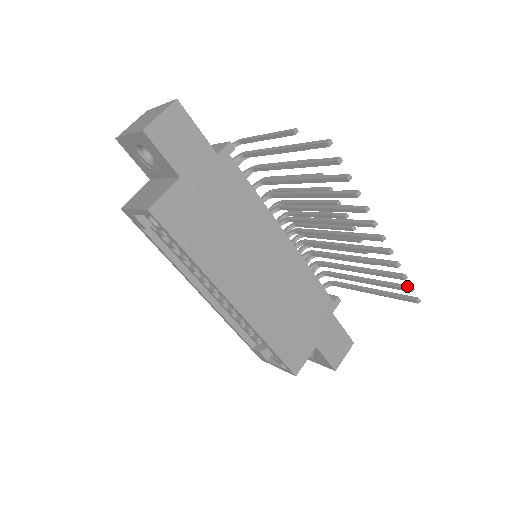
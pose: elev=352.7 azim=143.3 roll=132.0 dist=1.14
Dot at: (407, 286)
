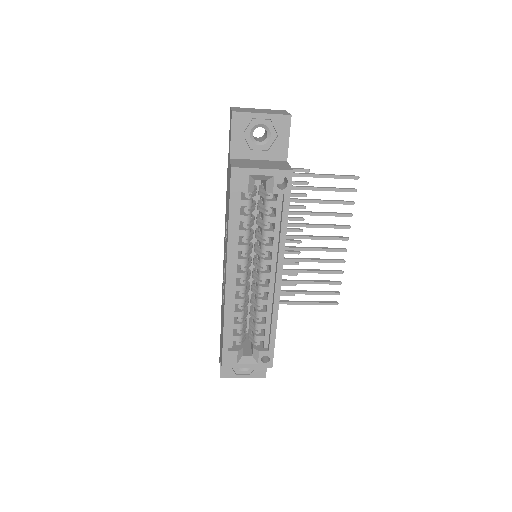
Dot at: (336, 291)
